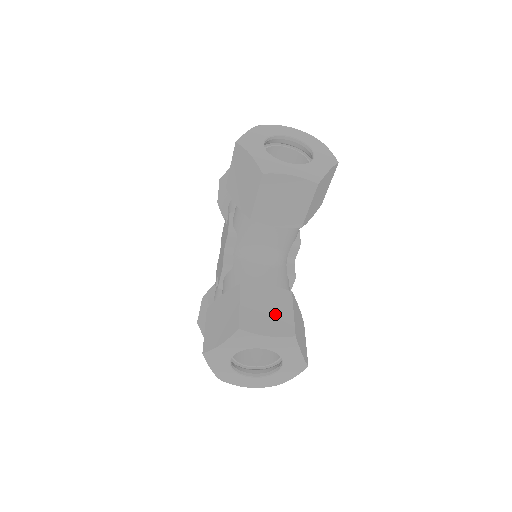
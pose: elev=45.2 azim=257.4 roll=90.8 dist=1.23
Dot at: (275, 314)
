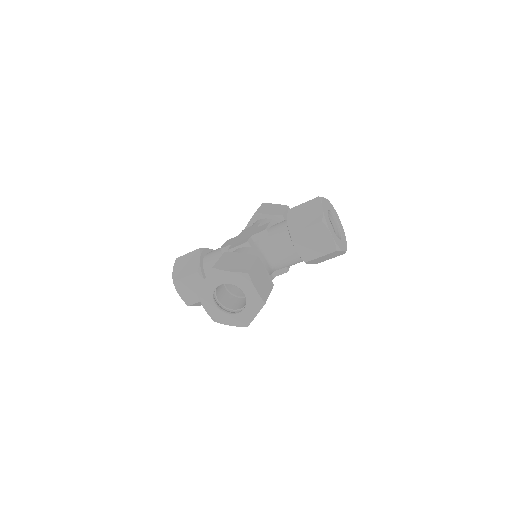
Dot at: (263, 285)
